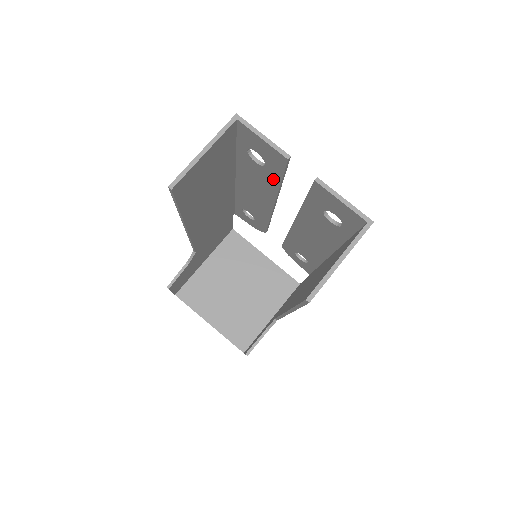
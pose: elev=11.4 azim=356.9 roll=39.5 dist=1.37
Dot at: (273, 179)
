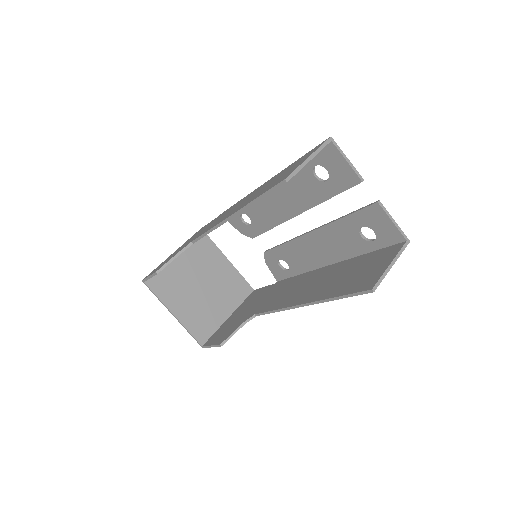
Dot at: (323, 194)
